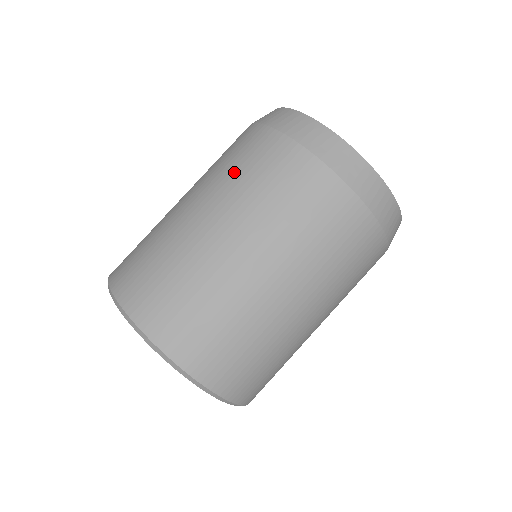
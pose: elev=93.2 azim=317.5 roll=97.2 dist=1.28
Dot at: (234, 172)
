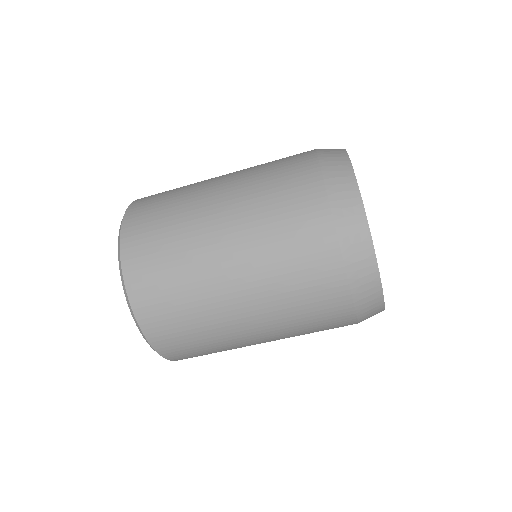
Dot at: (265, 174)
